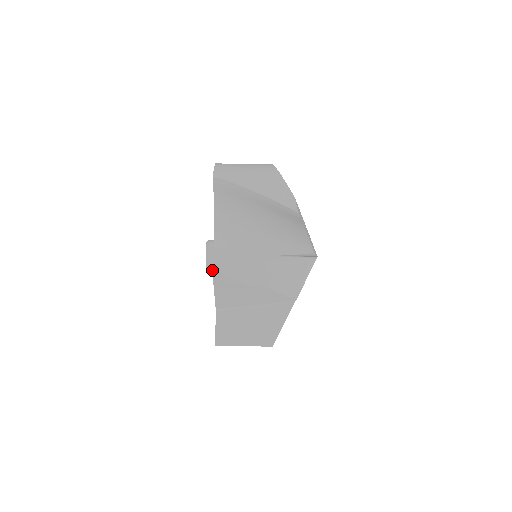
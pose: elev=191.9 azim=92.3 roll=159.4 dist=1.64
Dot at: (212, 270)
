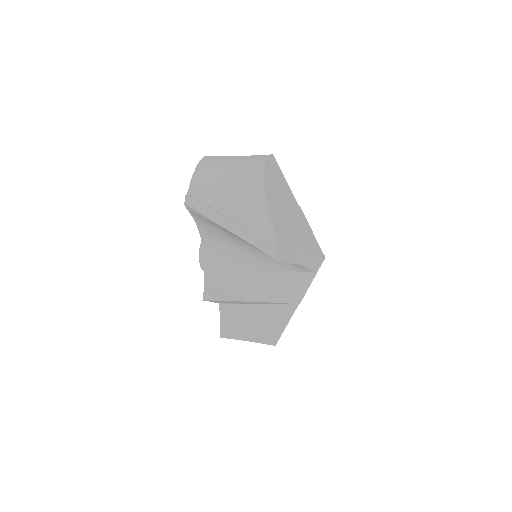
Dot at: occluded
